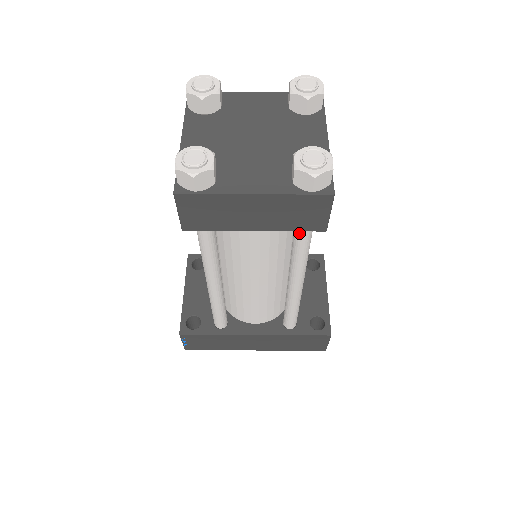
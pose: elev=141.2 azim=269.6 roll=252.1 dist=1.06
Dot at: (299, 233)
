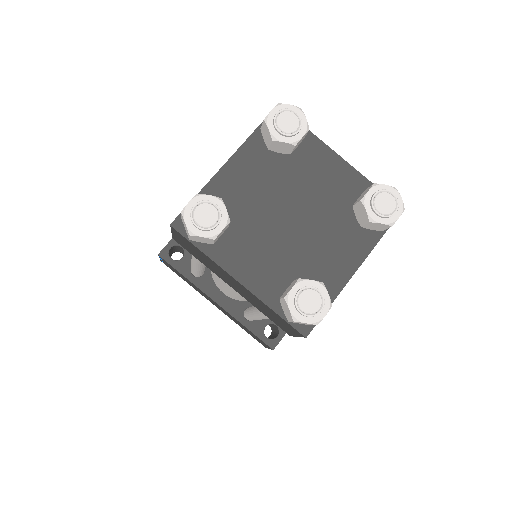
Dot at: occluded
